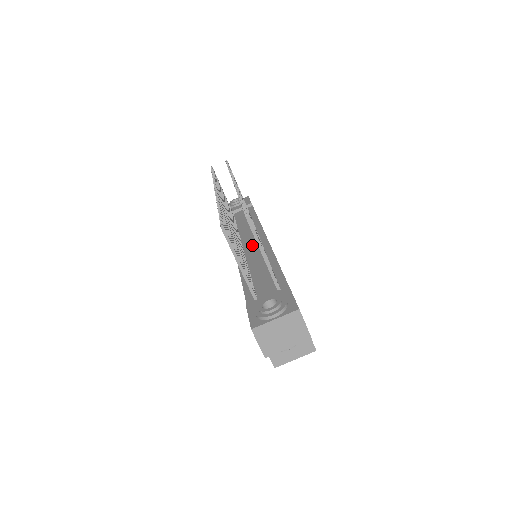
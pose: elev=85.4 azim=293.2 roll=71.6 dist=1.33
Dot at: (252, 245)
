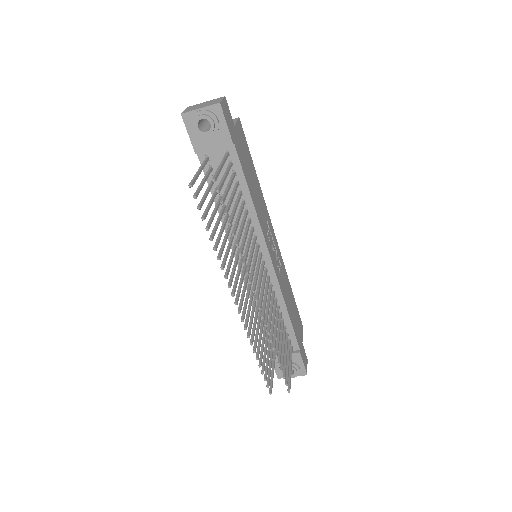
Dot at: occluded
